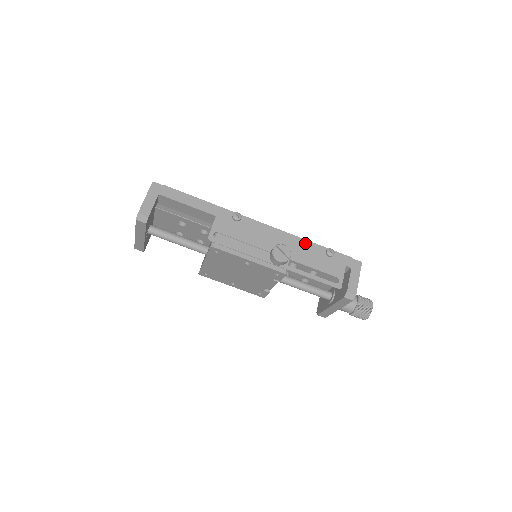
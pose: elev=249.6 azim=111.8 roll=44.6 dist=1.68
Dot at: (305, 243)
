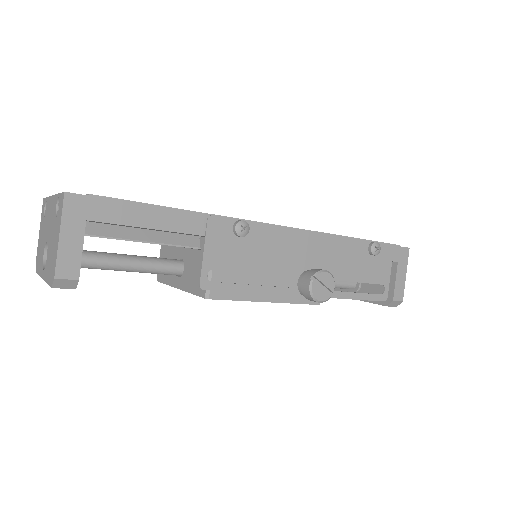
Dot at: (342, 243)
